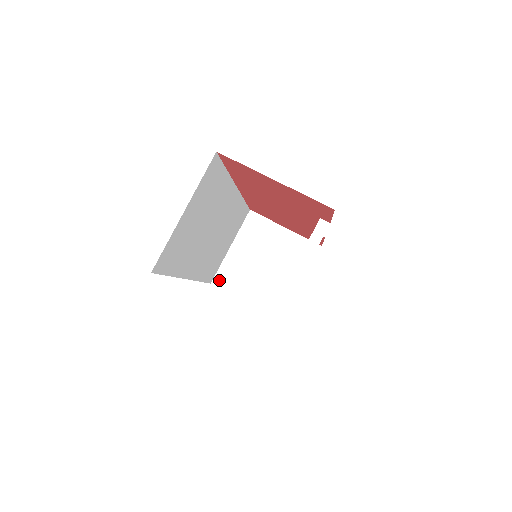
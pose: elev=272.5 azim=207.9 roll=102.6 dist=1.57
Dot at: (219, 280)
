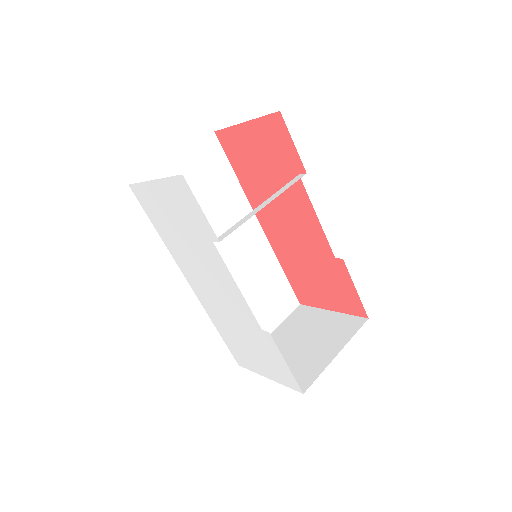
Dot at: occluded
